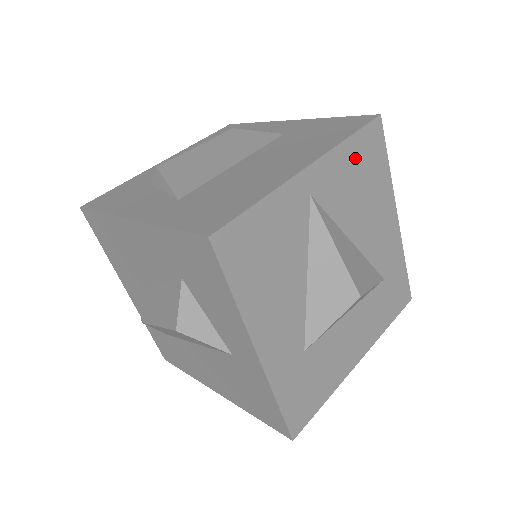
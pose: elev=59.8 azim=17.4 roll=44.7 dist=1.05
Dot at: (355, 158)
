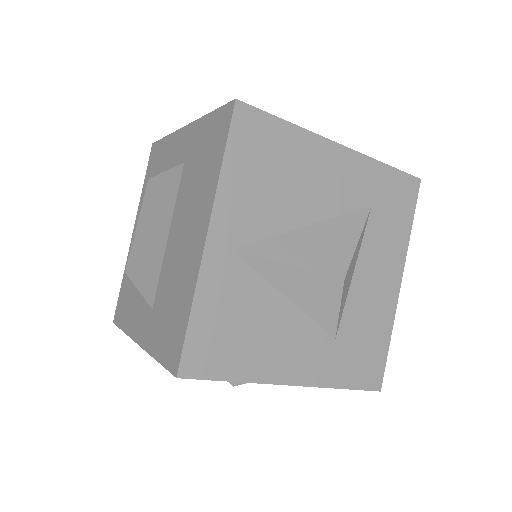
Dot at: (246, 168)
